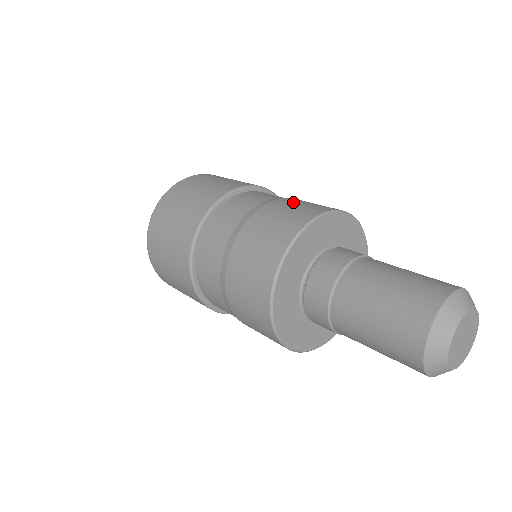
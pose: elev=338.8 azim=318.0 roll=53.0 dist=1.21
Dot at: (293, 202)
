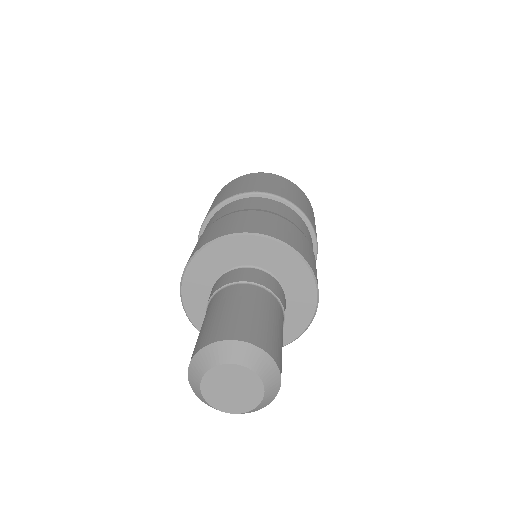
Dot at: (307, 245)
